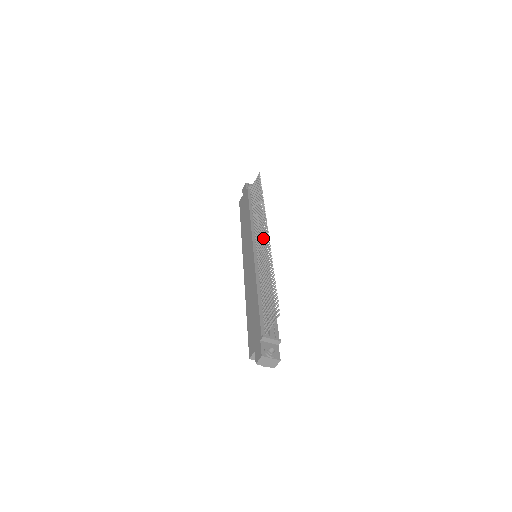
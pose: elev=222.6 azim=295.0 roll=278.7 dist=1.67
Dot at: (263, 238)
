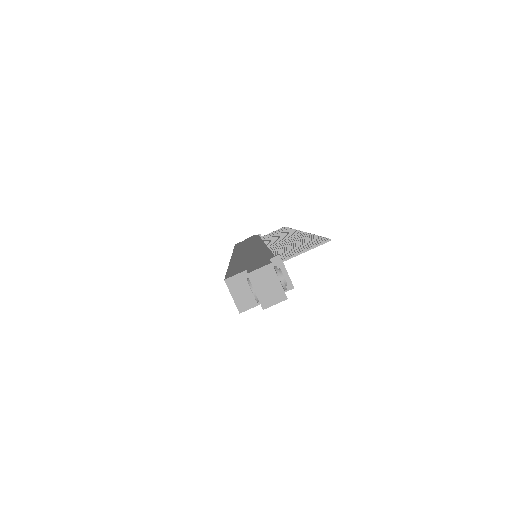
Dot at: (288, 235)
